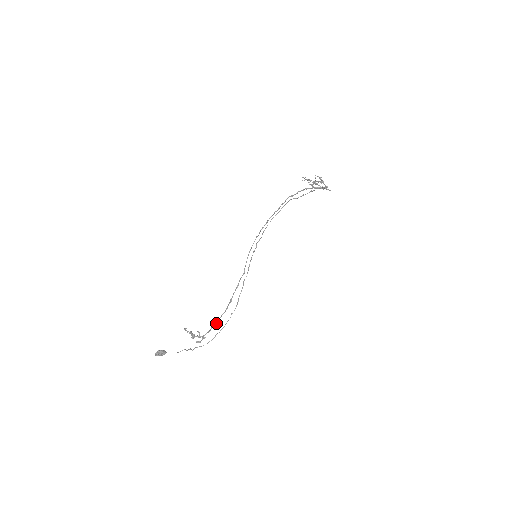
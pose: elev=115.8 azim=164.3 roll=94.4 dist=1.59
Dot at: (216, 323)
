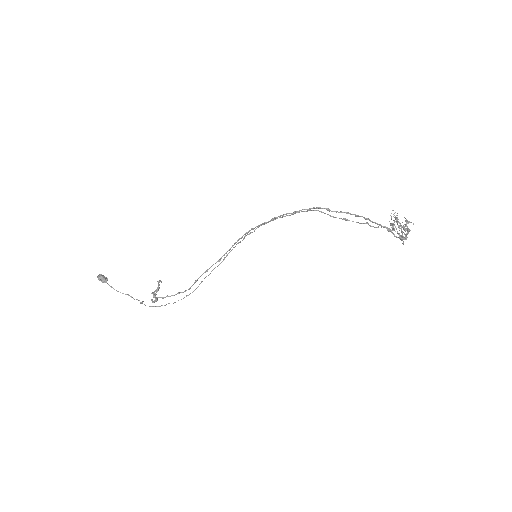
Dot at: (174, 295)
